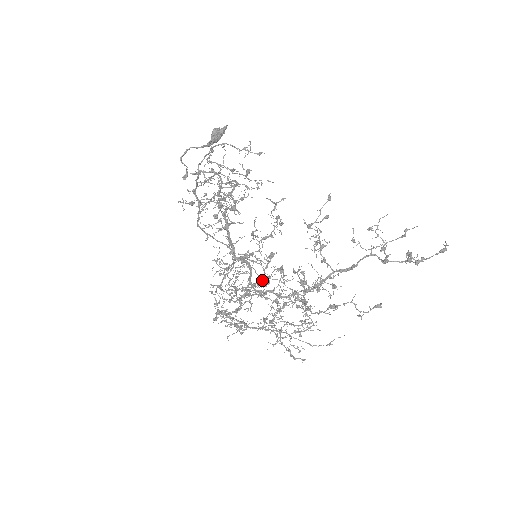
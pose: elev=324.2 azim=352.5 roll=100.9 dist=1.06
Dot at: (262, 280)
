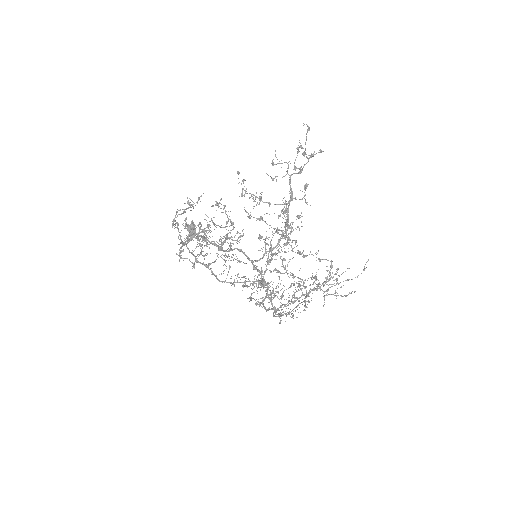
Dot at: occluded
